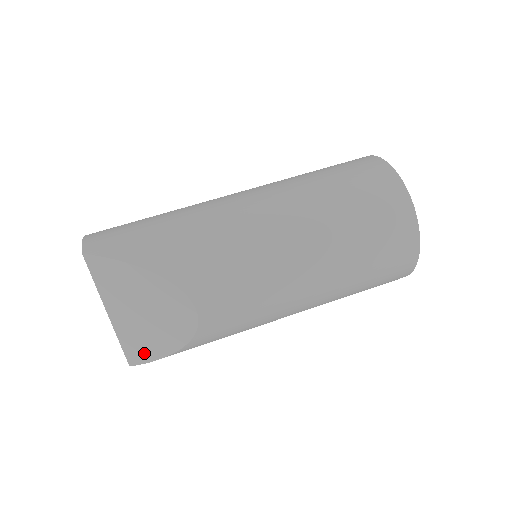
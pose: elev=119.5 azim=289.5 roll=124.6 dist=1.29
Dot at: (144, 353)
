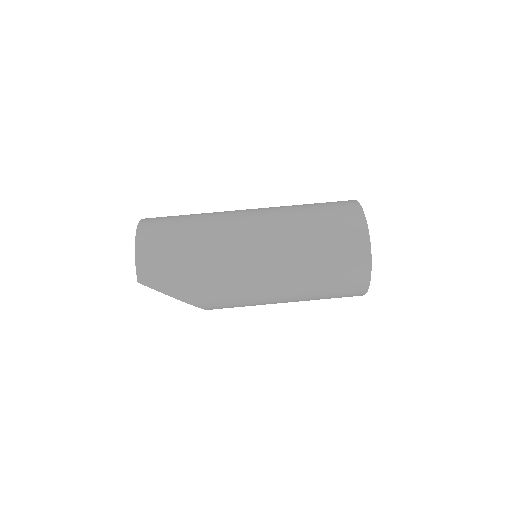
Dot at: occluded
